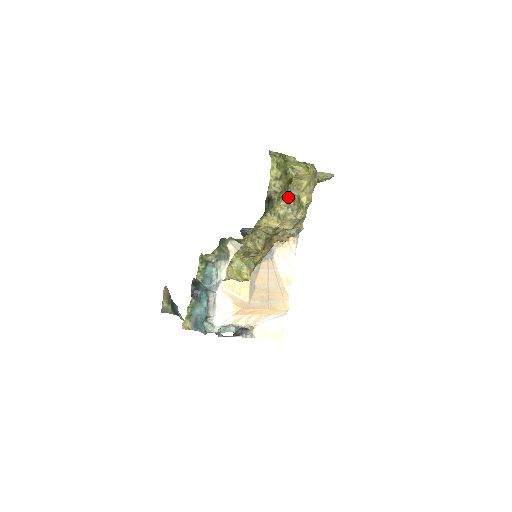
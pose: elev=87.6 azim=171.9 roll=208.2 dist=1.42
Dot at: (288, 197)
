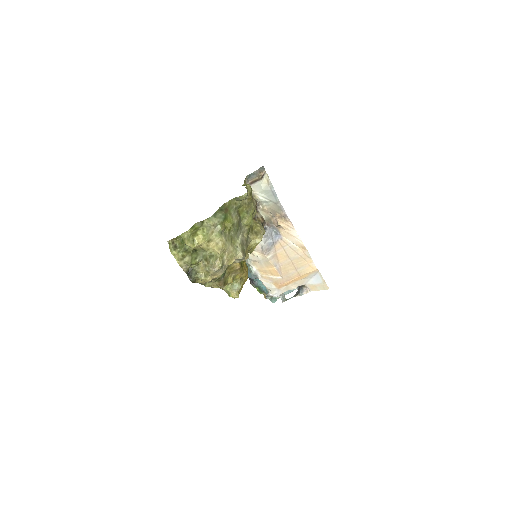
Dot at: (202, 259)
